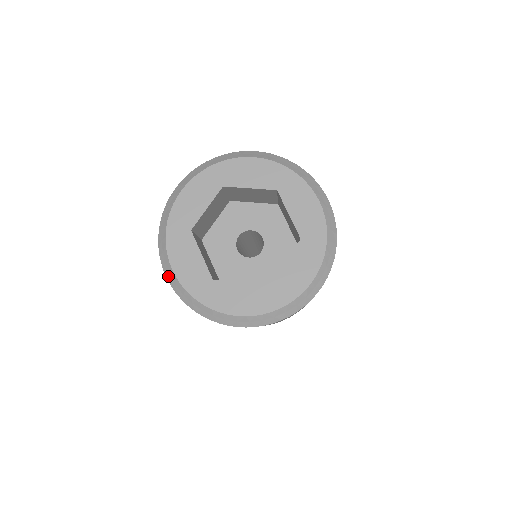
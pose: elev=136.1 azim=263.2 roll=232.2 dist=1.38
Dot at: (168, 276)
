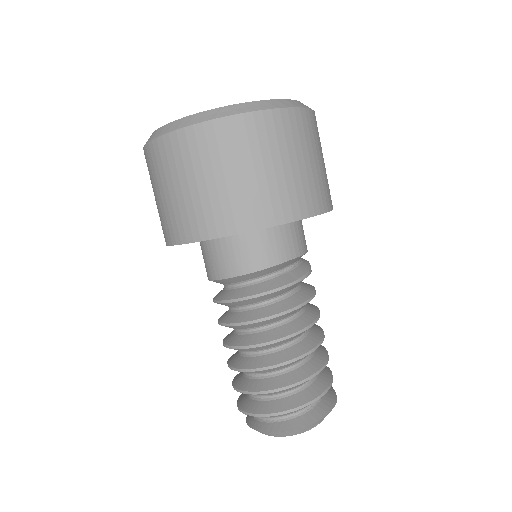
Dot at: occluded
